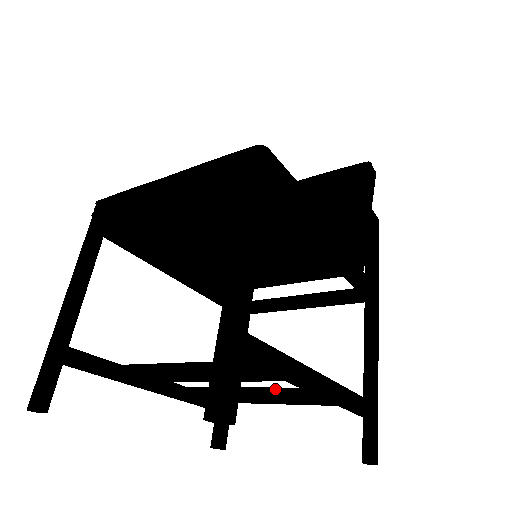
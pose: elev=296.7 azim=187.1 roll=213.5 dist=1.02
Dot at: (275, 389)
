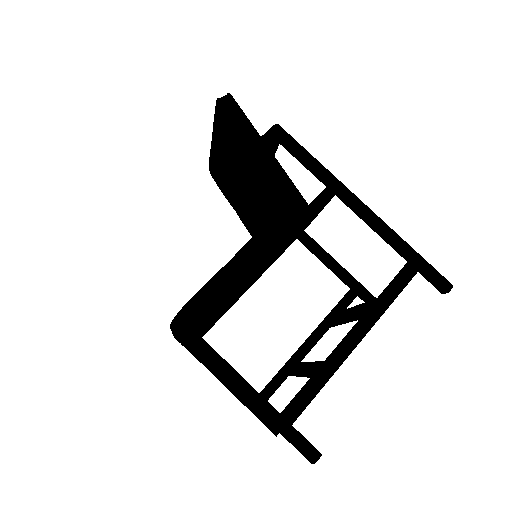
Dot at: (352, 314)
